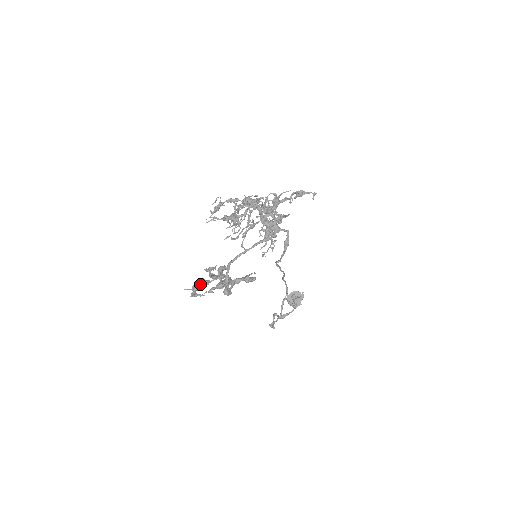
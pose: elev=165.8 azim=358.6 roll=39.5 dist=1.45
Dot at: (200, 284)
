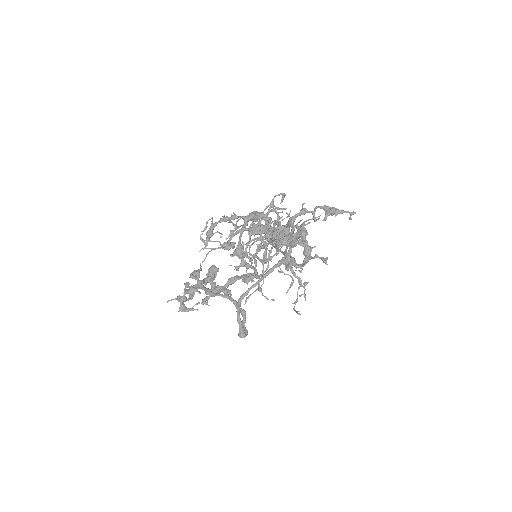
Dot at: (187, 293)
